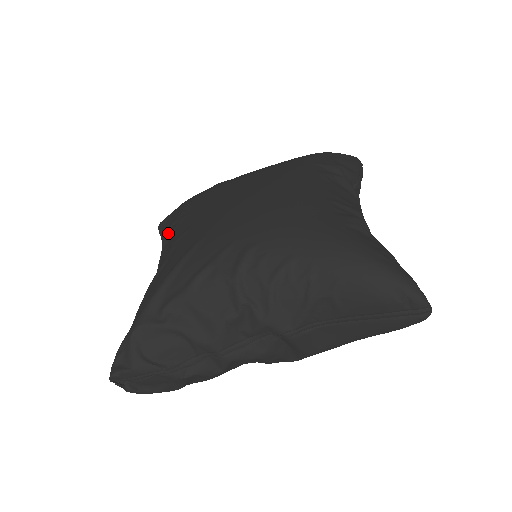
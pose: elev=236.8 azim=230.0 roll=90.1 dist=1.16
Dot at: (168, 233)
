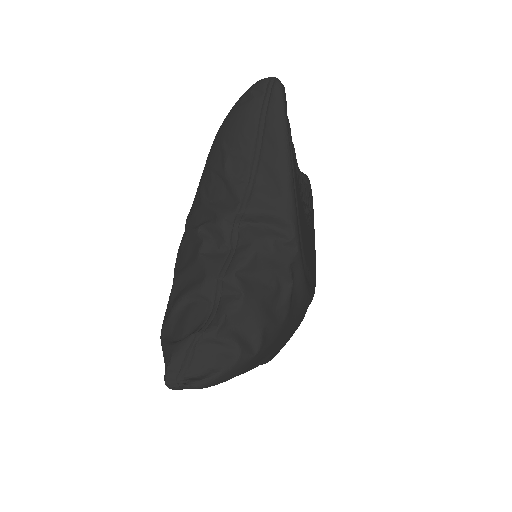
Dot at: occluded
